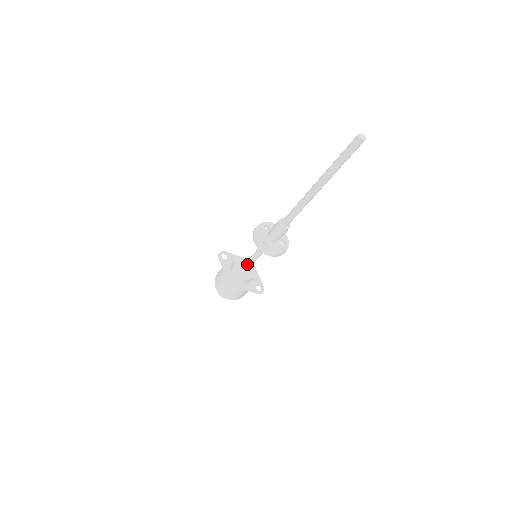
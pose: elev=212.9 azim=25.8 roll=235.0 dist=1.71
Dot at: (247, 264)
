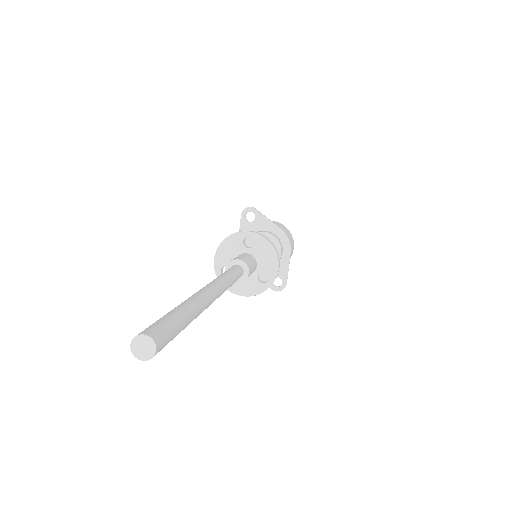
Dot at: occluded
